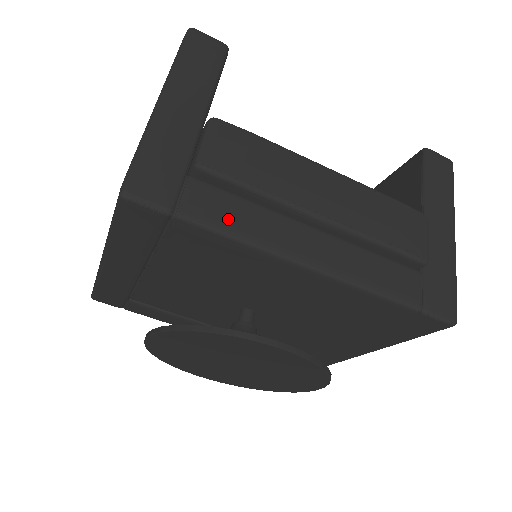
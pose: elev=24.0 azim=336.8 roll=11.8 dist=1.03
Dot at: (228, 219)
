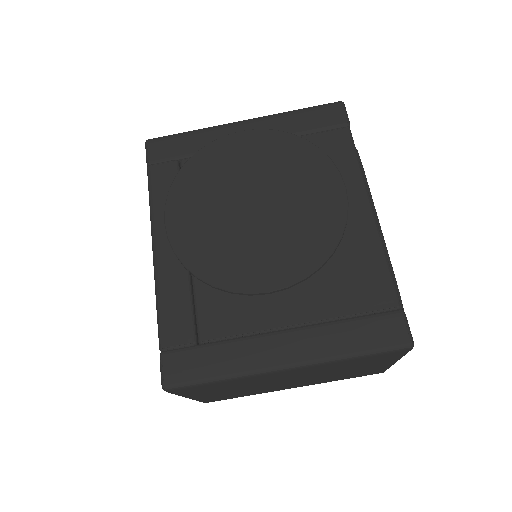
Dot at: occluded
